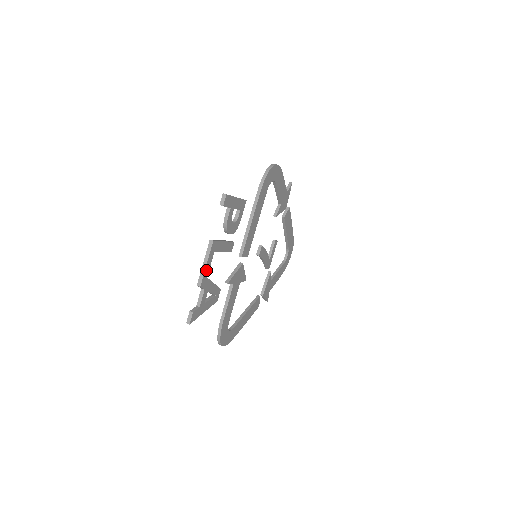
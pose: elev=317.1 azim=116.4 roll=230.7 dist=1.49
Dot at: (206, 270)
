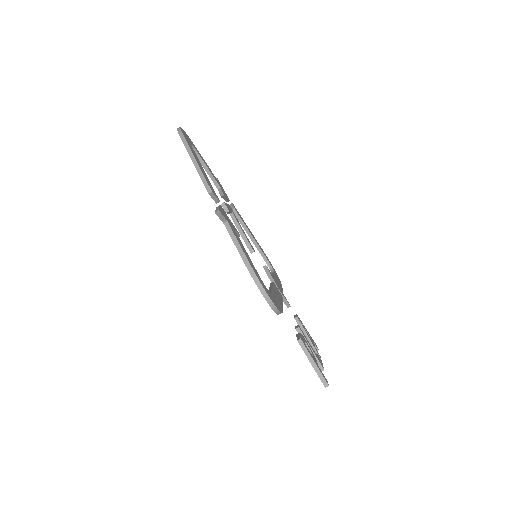
Dot at: (320, 359)
